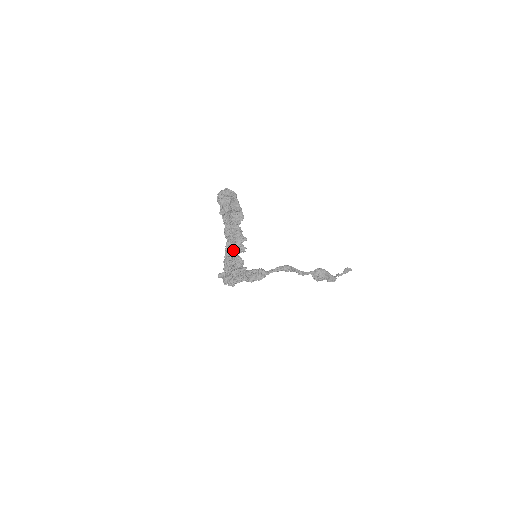
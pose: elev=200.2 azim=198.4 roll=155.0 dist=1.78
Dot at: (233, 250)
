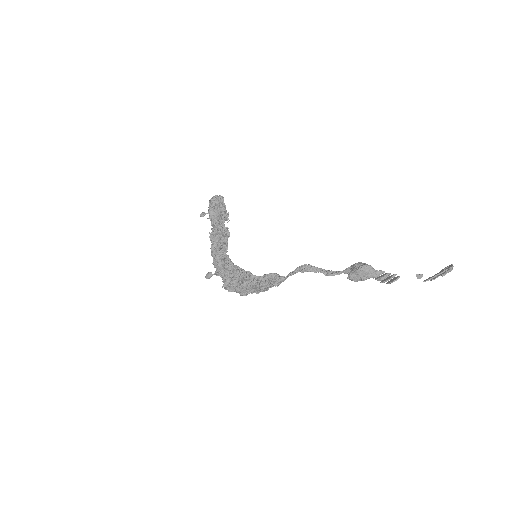
Dot at: (216, 248)
